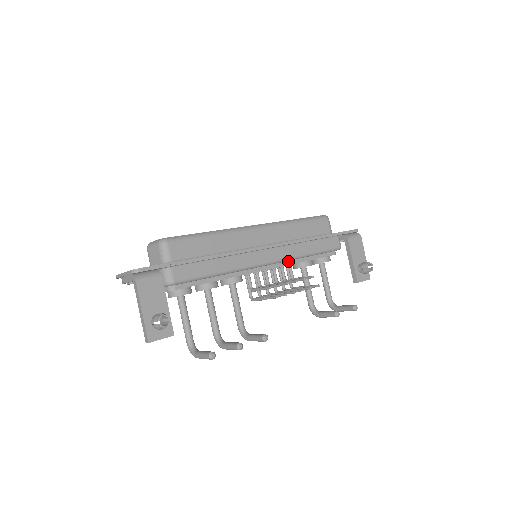
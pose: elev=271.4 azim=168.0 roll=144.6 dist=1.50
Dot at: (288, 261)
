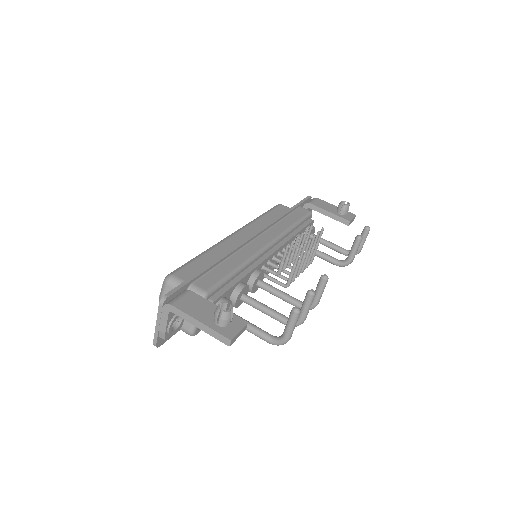
Dot at: (283, 240)
